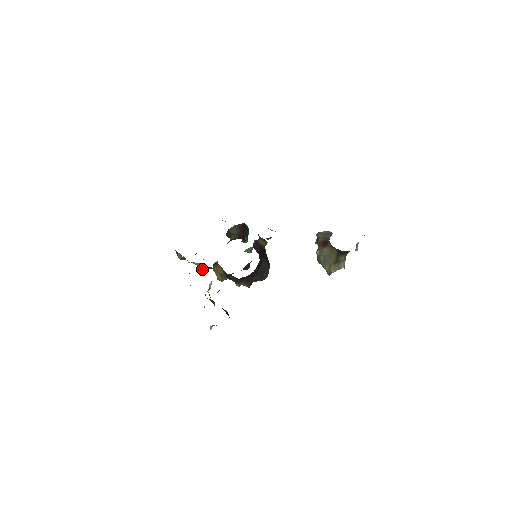
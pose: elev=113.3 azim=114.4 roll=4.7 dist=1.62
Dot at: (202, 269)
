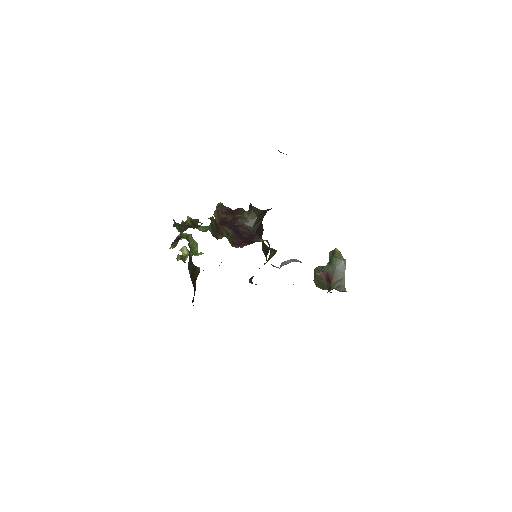
Dot at: occluded
